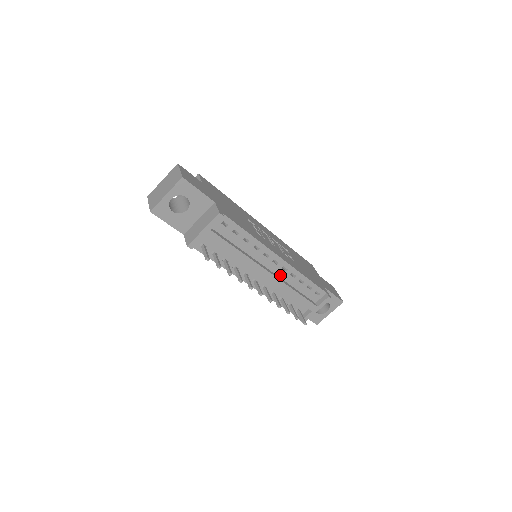
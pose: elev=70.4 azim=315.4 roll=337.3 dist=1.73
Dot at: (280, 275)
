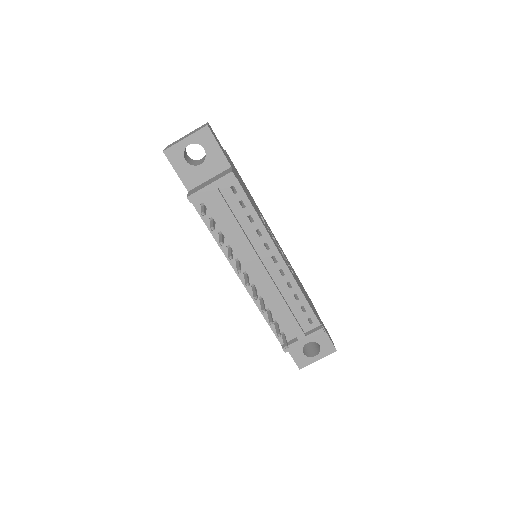
Dot at: (275, 279)
